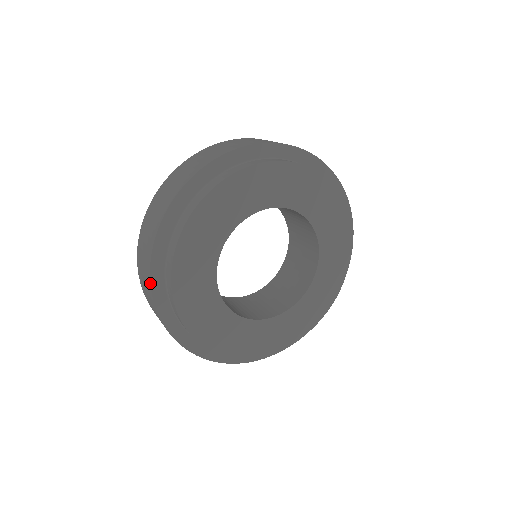
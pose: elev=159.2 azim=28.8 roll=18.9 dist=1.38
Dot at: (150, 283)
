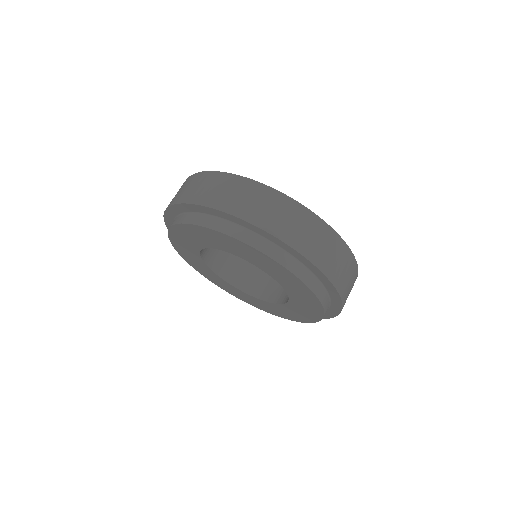
Dot at: (176, 204)
